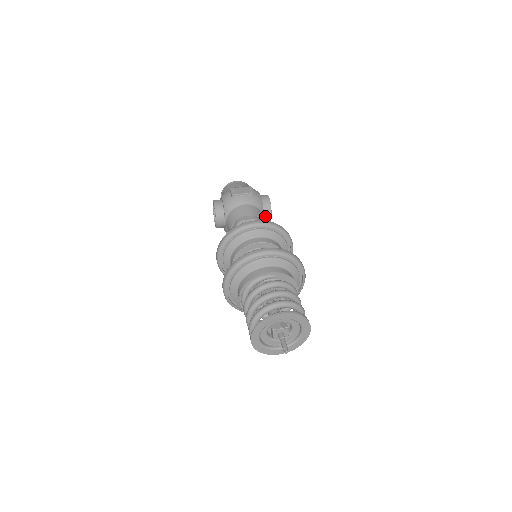
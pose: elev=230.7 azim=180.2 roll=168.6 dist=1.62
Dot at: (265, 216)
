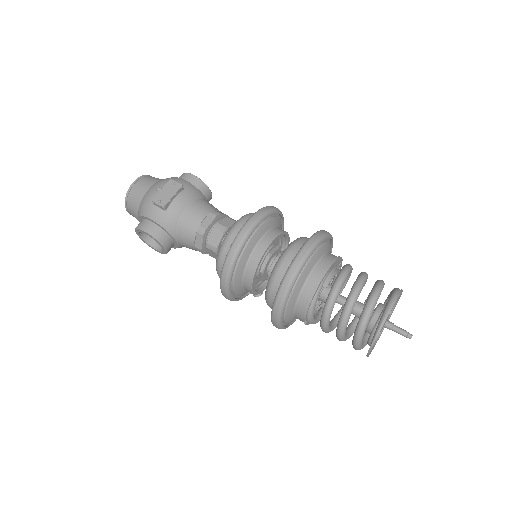
Dot at: occluded
